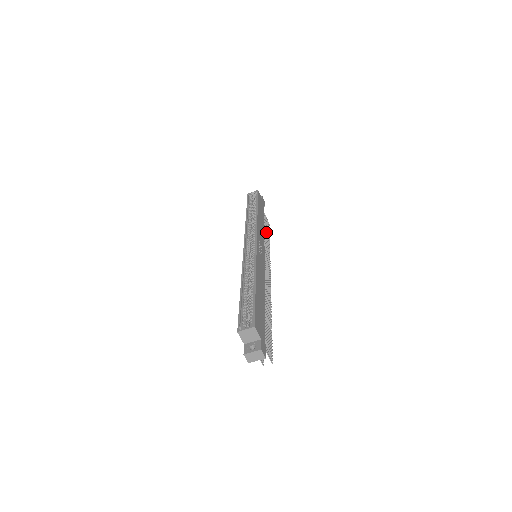
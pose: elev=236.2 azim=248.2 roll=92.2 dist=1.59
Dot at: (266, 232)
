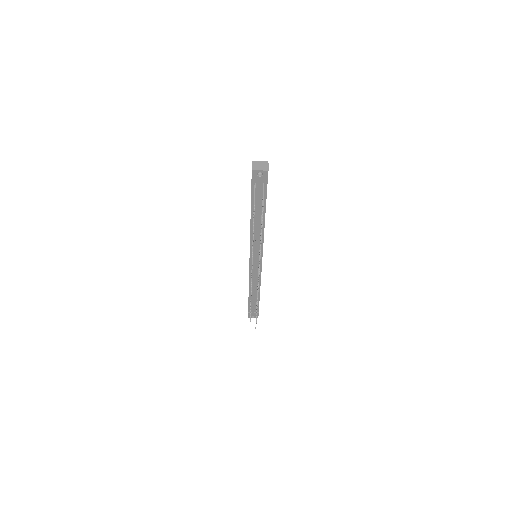
Dot at: occluded
